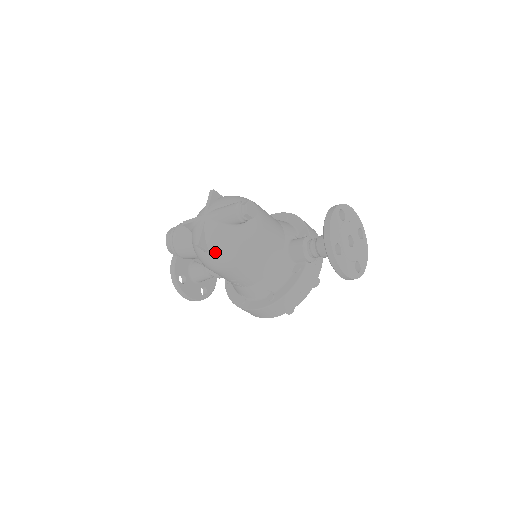
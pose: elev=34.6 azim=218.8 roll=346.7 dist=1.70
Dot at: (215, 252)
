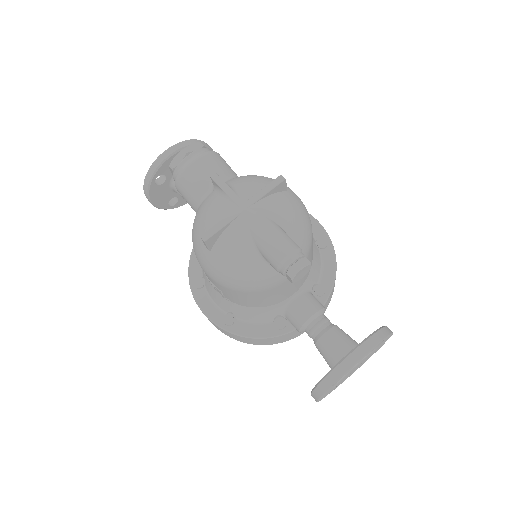
Dot at: (216, 260)
